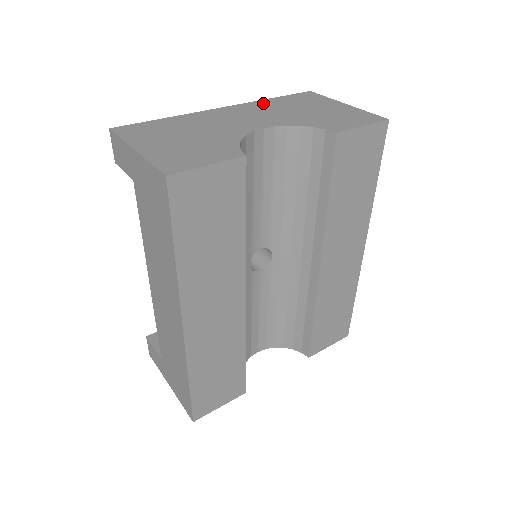
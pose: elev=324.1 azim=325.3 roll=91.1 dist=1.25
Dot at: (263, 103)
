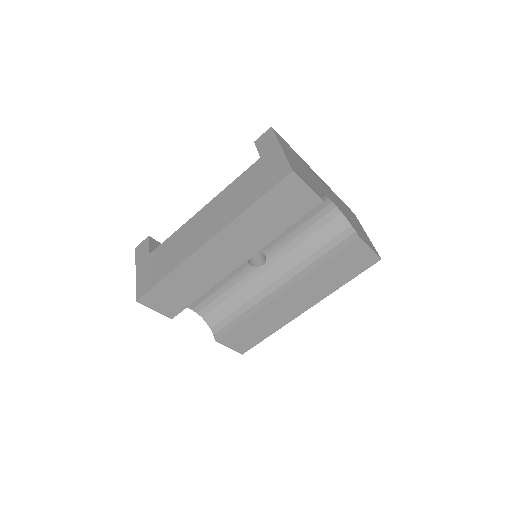
Dot at: (334, 194)
